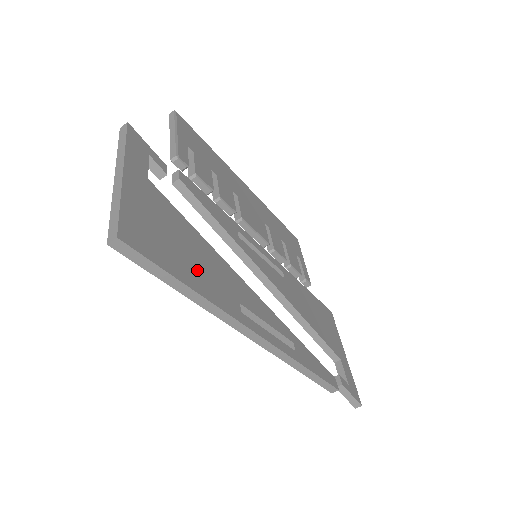
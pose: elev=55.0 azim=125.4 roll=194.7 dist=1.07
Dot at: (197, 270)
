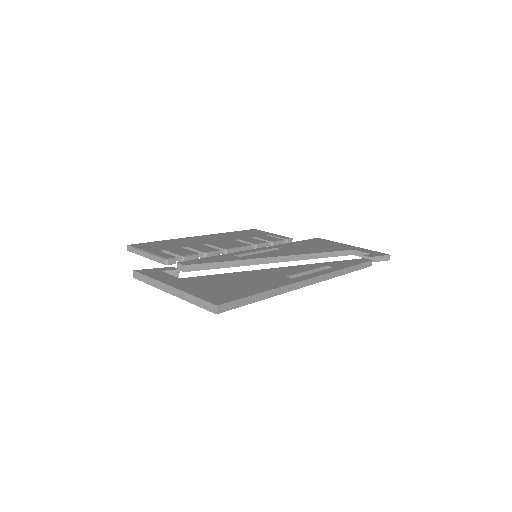
Dot at: (254, 284)
